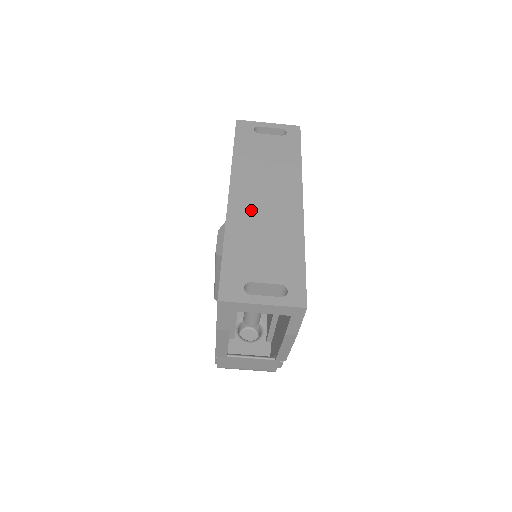
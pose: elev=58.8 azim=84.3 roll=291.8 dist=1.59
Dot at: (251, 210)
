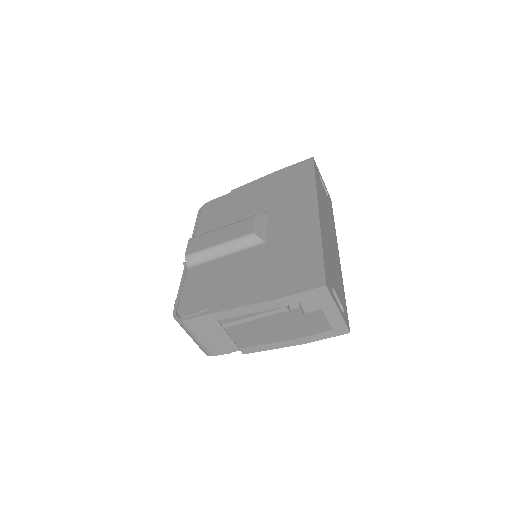
Dot at: (327, 234)
